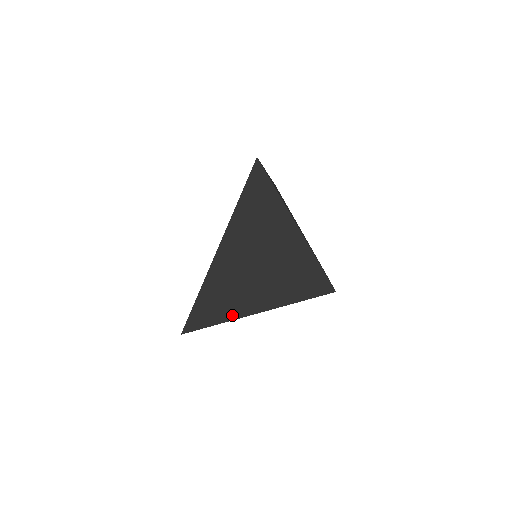
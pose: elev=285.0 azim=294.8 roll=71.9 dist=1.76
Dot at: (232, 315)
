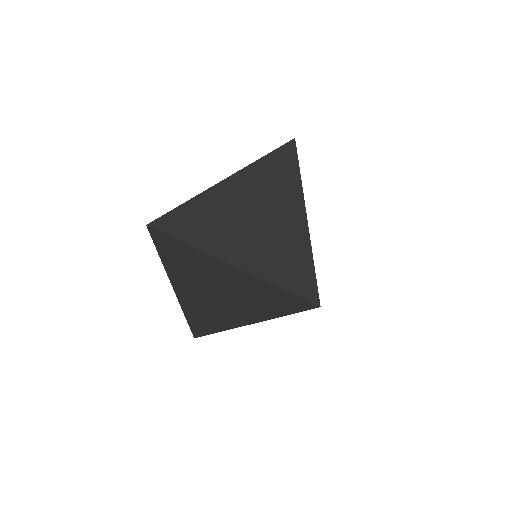
Dot at: (203, 245)
